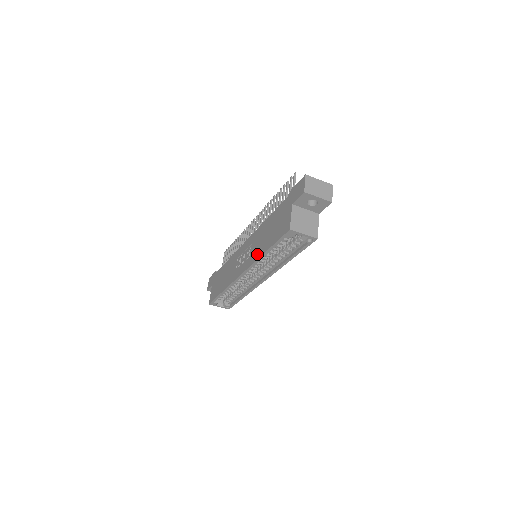
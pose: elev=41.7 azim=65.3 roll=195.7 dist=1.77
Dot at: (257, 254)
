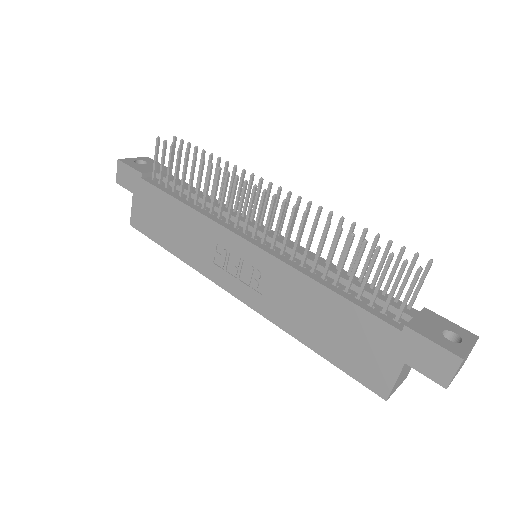
Dot at: (284, 321)
